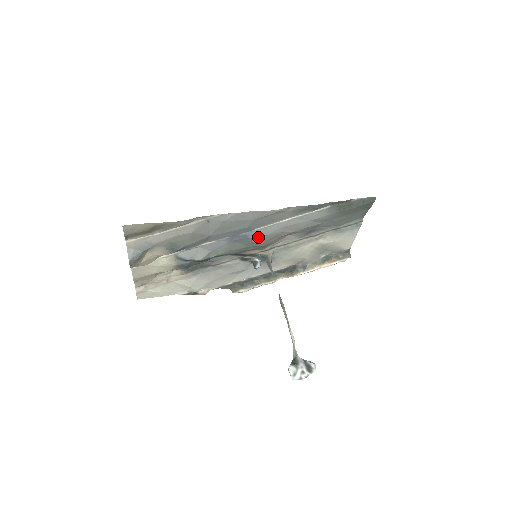
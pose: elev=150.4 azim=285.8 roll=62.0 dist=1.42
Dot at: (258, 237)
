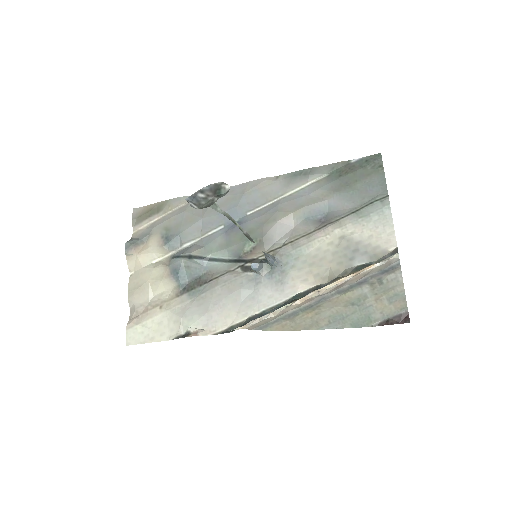
Dot at: (253, 222)
